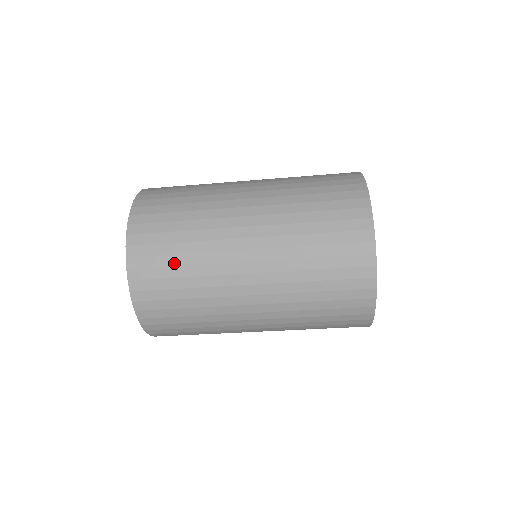
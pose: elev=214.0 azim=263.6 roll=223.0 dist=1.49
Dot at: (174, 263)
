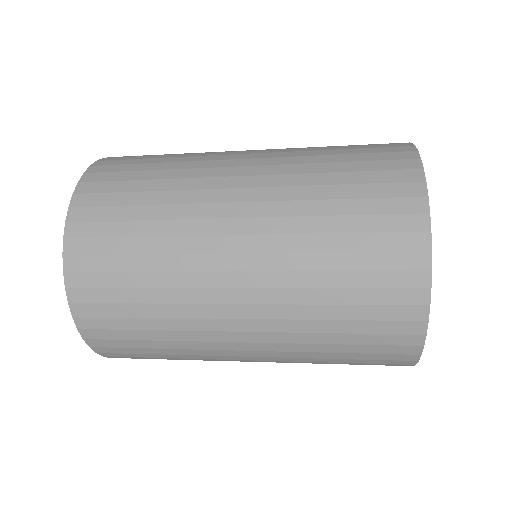
Dot at: occluded
